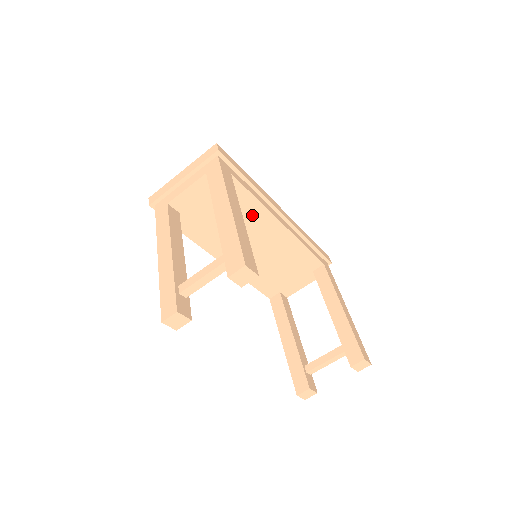
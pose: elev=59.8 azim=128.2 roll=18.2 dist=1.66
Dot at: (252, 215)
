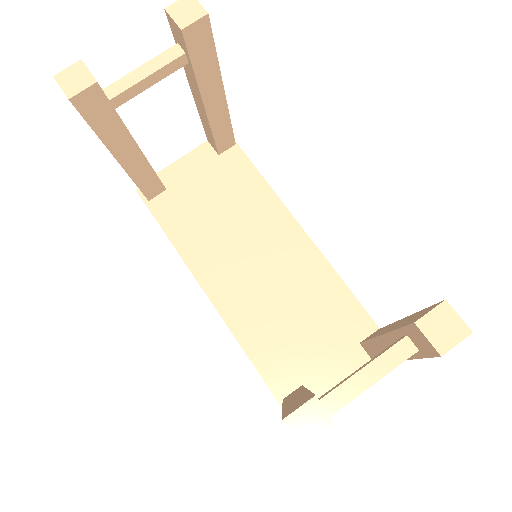
Dot at: (258, 208)
